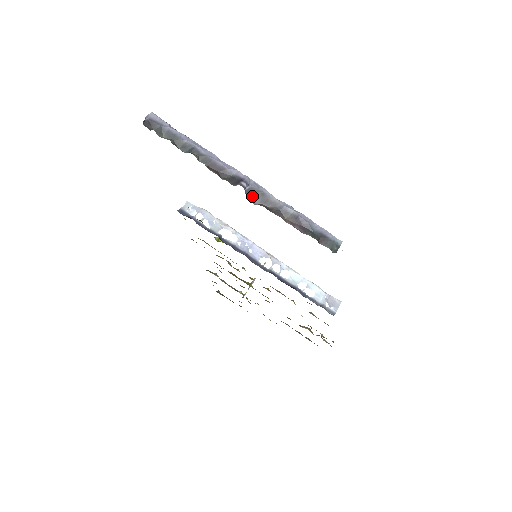
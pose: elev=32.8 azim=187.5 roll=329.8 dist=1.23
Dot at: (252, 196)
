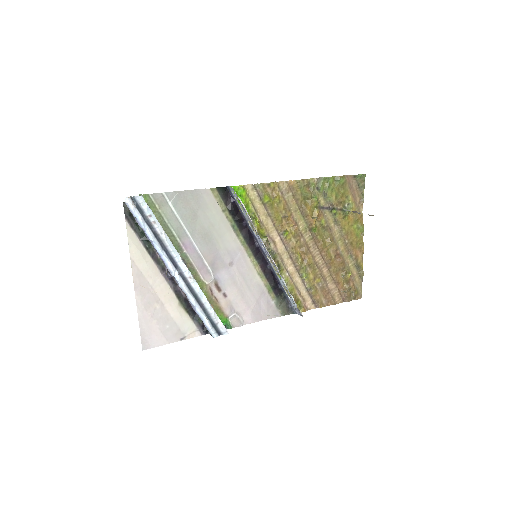
Dot at: occluded
